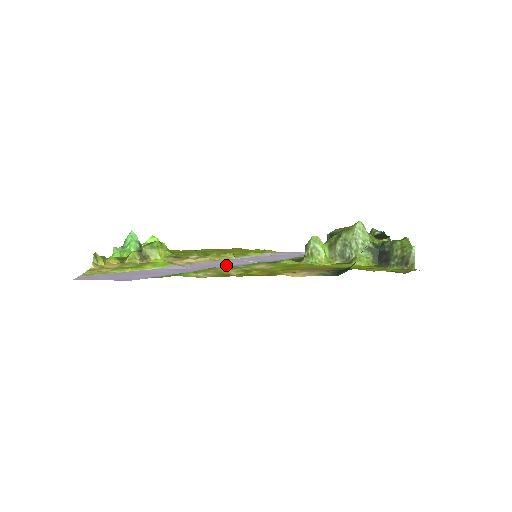
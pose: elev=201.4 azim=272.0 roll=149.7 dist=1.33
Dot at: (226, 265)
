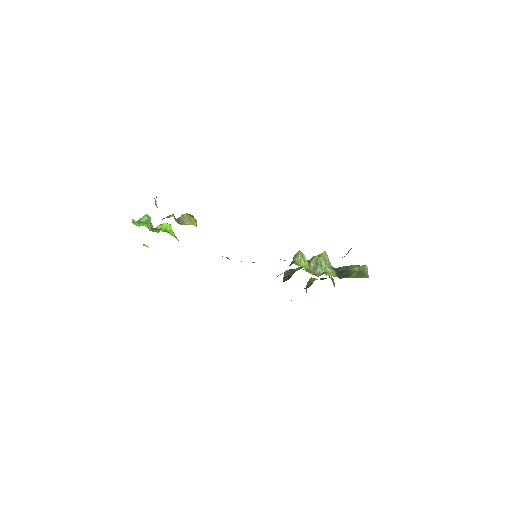
Dot at: occluded
